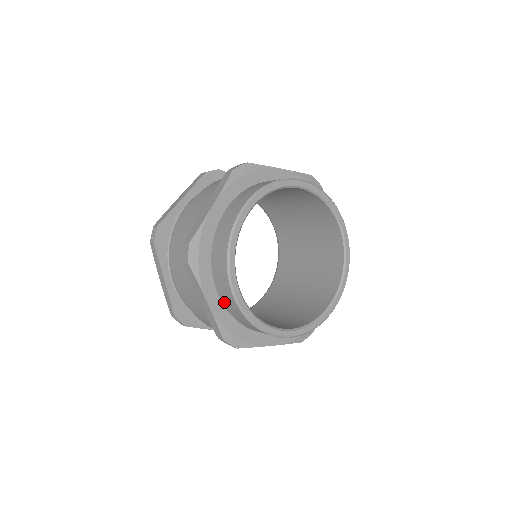
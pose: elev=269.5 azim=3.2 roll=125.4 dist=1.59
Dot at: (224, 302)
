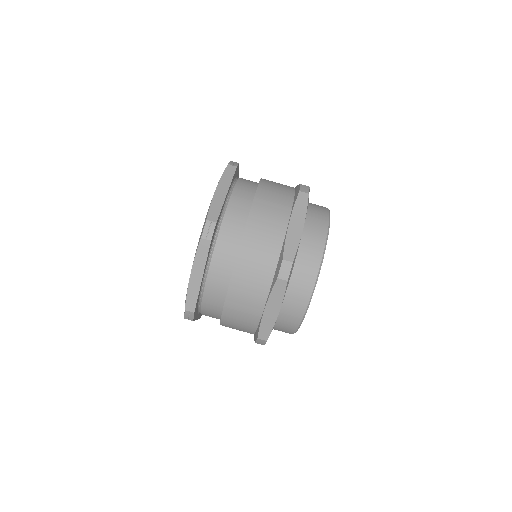
Dot at: (283, 310)
